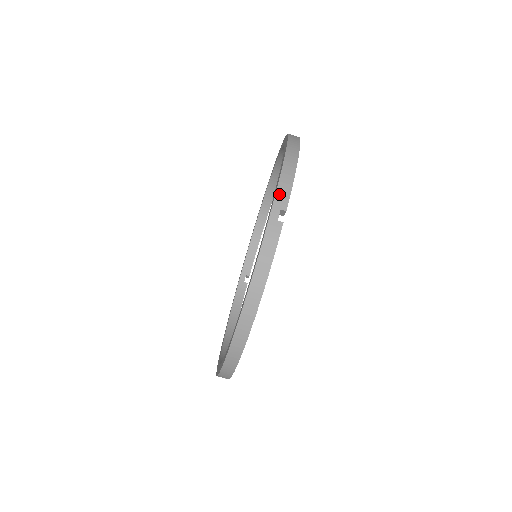
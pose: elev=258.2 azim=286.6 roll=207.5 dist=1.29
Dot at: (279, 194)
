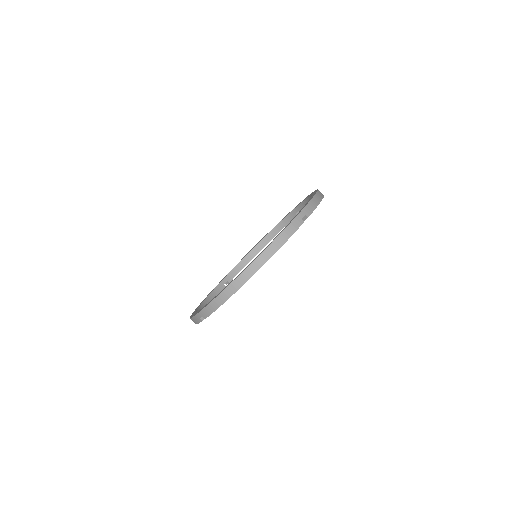
Dot at: (308, 207)
